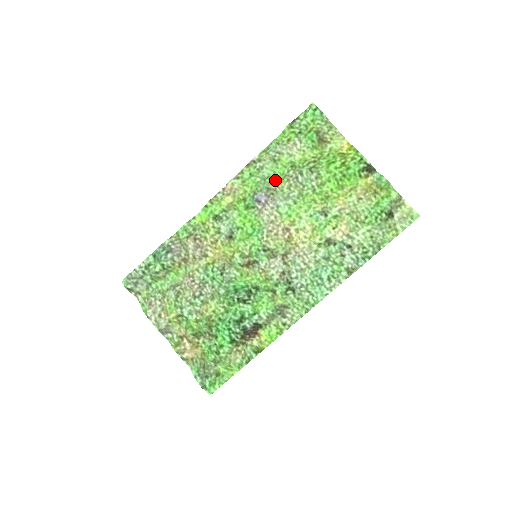
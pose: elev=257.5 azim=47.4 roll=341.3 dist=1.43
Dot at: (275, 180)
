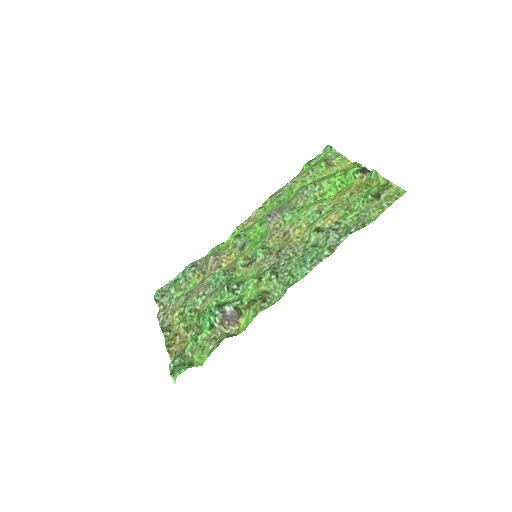
Dot at: (288, 201)
